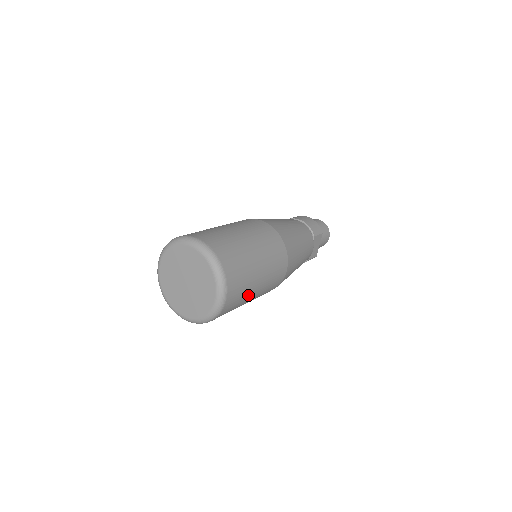
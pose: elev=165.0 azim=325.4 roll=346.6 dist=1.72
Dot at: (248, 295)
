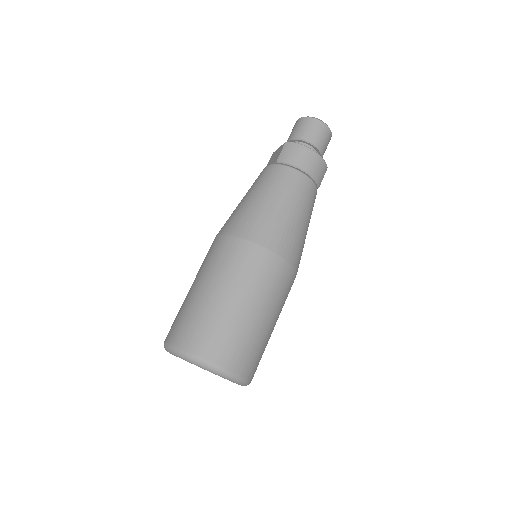
Dot at: occluded
